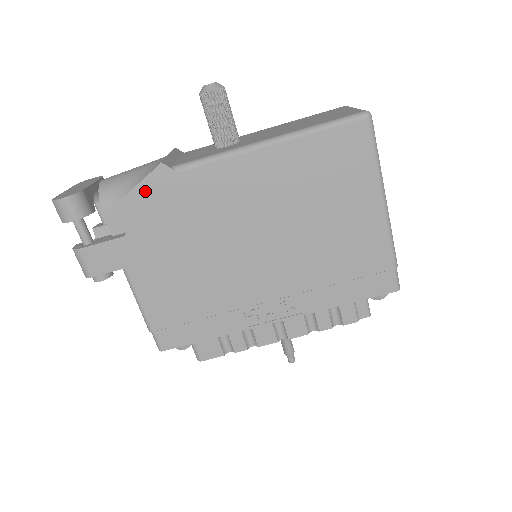
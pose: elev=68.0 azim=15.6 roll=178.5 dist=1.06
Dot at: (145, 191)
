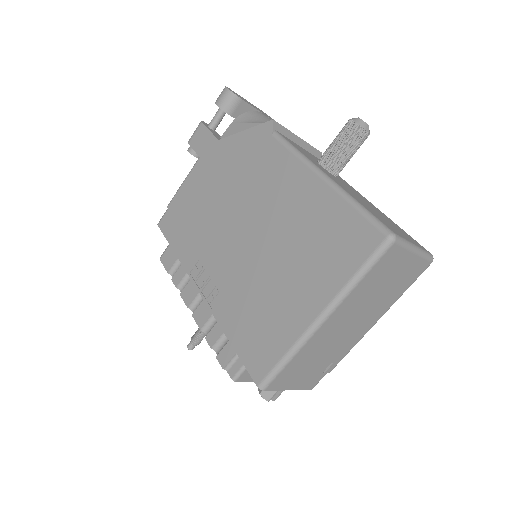
Dot at: occluded
